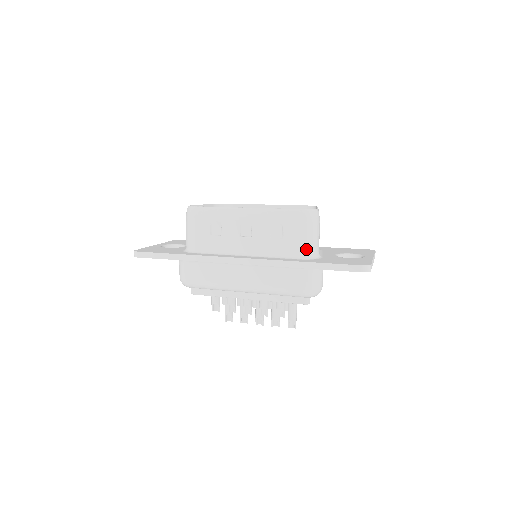
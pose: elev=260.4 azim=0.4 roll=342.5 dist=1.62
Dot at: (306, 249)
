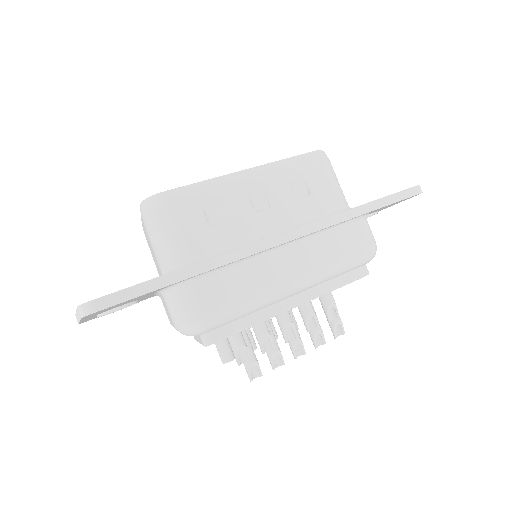
Dot at: (342, 198)
